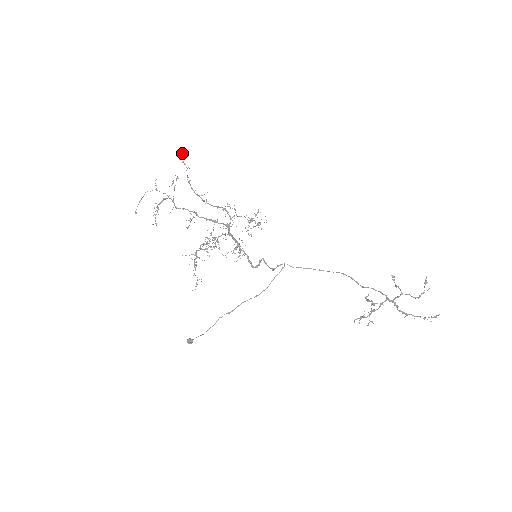
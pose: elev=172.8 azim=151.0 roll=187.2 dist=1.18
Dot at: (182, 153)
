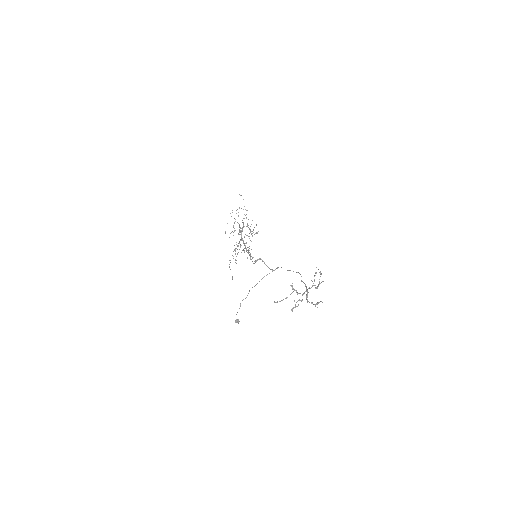
Dot at: occluded
